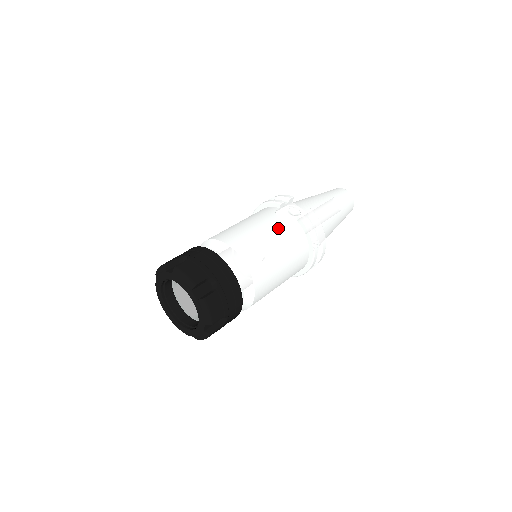
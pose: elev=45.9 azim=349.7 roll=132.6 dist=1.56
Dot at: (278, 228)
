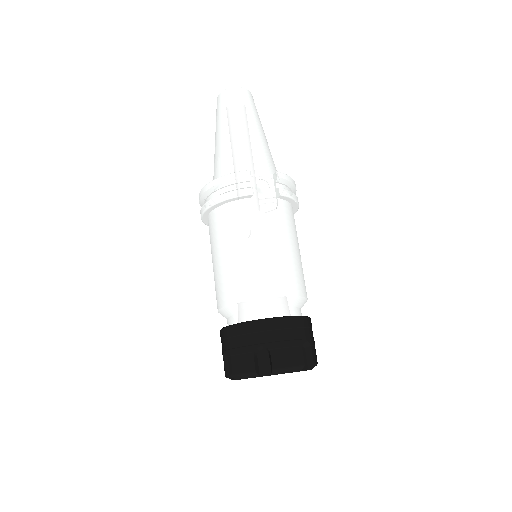
Dot at: (279, 227)
